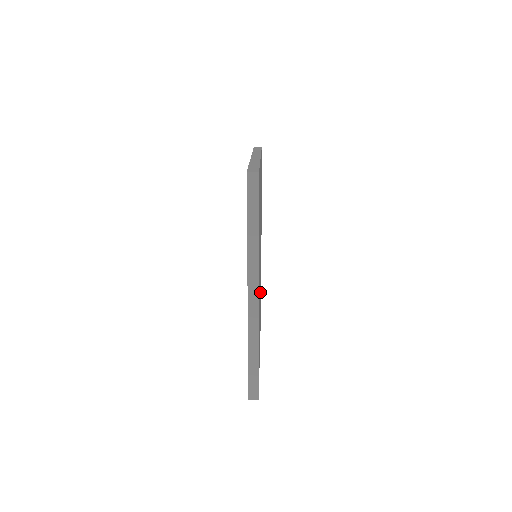
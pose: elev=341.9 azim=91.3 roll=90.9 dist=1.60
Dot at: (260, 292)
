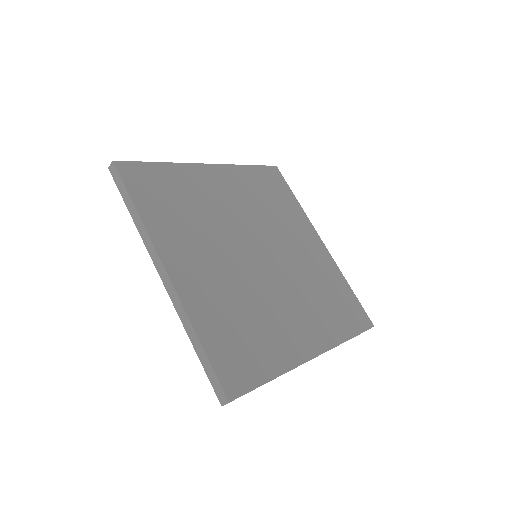
Dot at: (295, 296)
